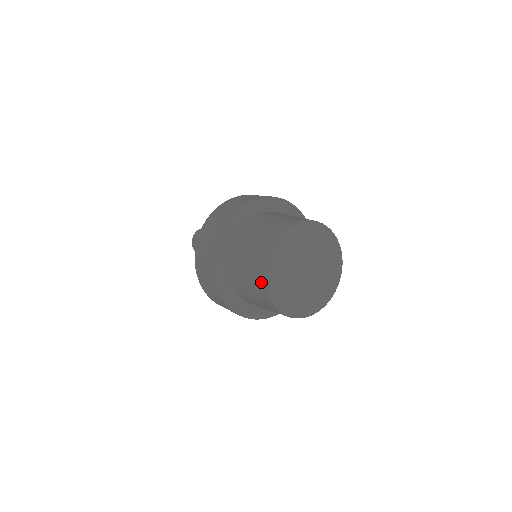
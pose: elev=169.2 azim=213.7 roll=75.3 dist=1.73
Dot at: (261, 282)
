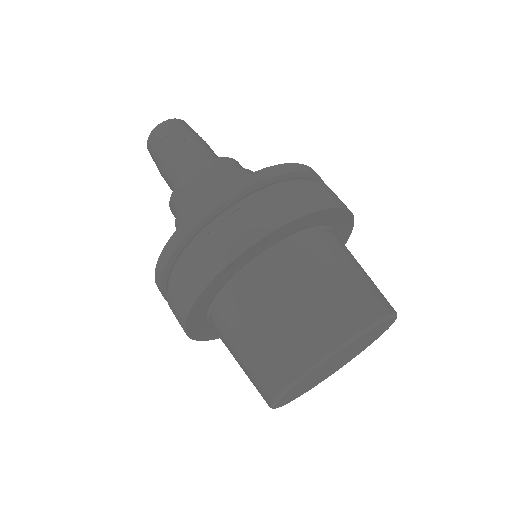
Dot at: (267, 389)
